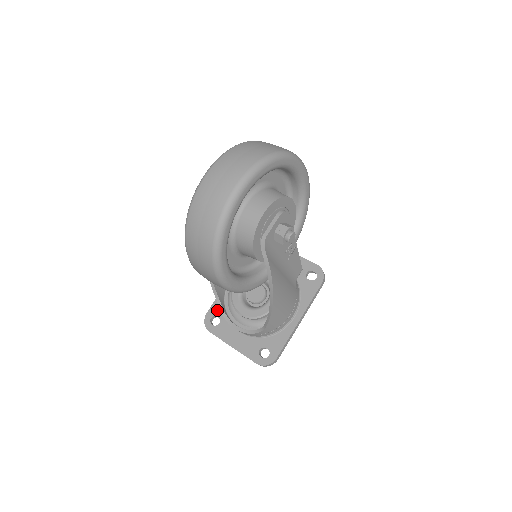
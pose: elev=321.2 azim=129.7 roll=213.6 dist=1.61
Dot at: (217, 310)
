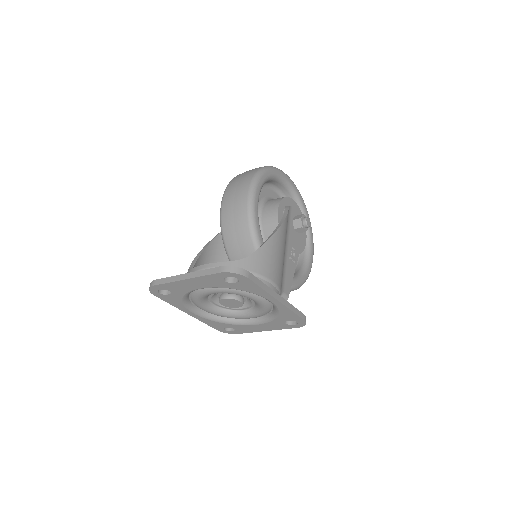
Dot at: occluded
